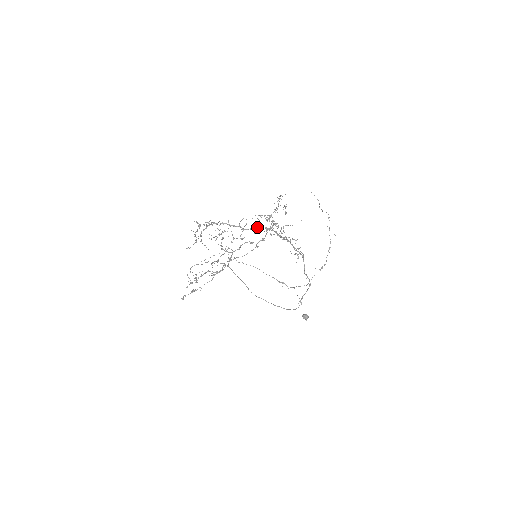
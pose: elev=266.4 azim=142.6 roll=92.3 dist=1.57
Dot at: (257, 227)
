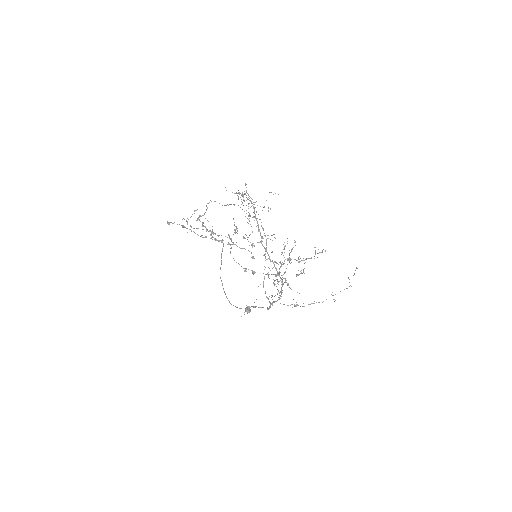
Dot at: occluded
